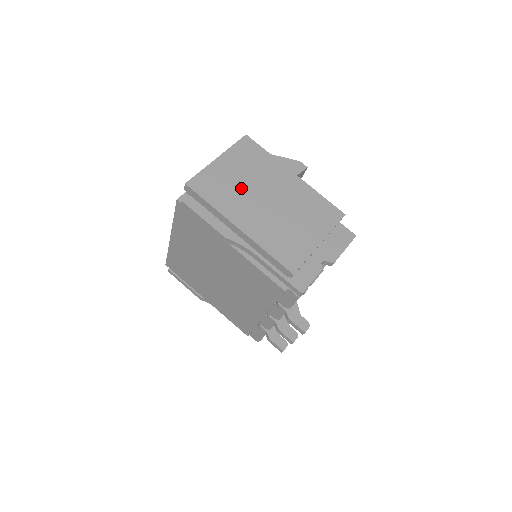
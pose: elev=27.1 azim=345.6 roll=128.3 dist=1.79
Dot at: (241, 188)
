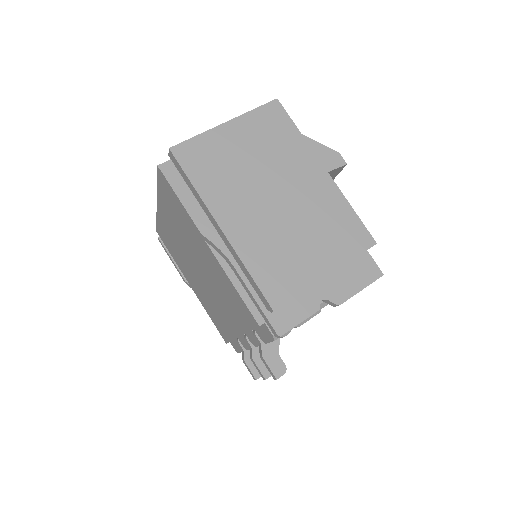
Dot at: (244, 172)
